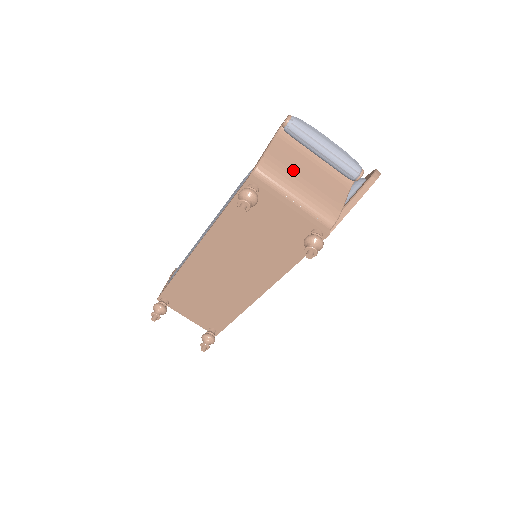
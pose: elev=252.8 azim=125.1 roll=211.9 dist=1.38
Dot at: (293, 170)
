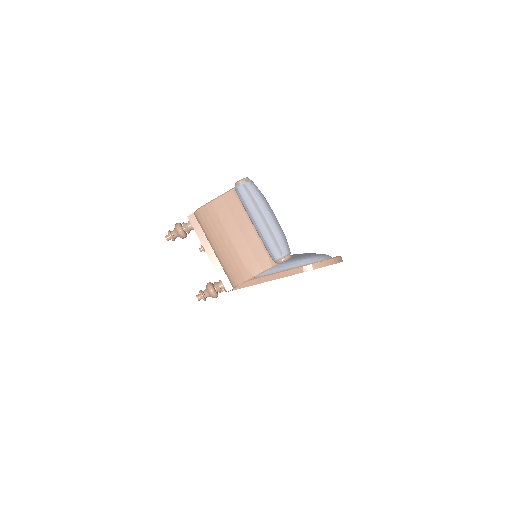
Dot at: (225, 227)
